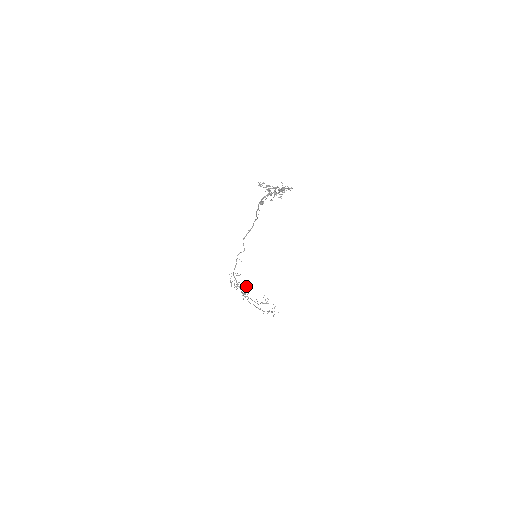
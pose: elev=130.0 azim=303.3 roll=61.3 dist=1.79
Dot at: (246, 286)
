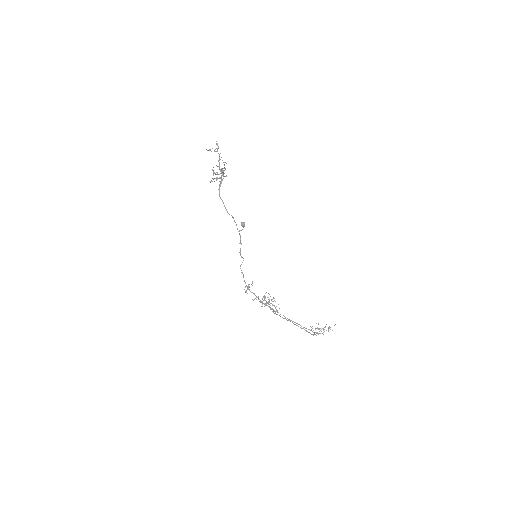
Dot at: occluded
